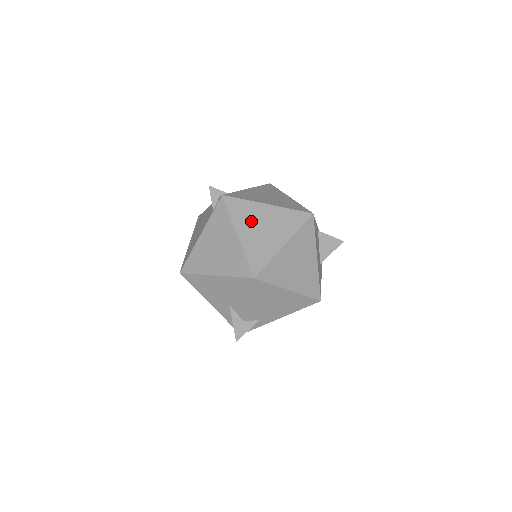
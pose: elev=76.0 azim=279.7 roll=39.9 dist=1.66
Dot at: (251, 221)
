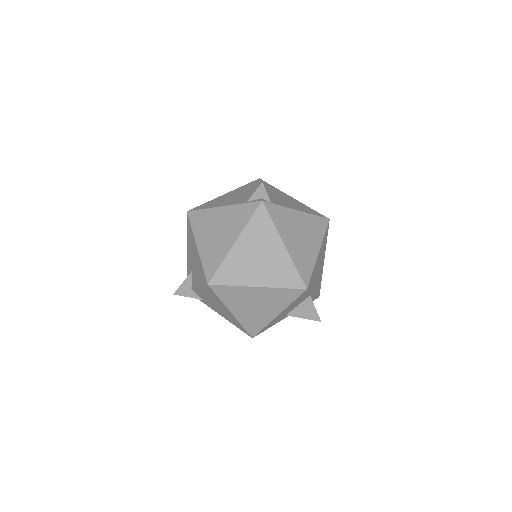
Dot at: (257, 244)
